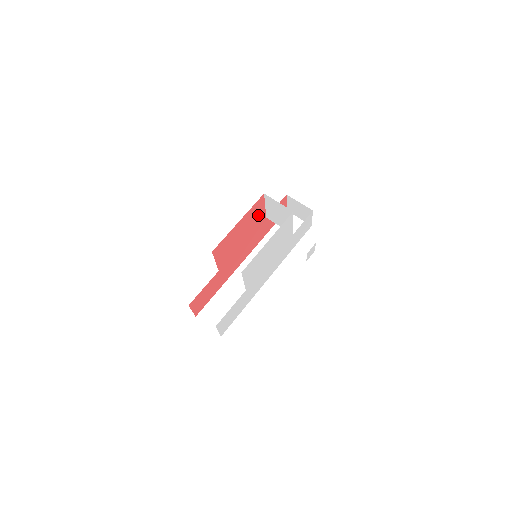
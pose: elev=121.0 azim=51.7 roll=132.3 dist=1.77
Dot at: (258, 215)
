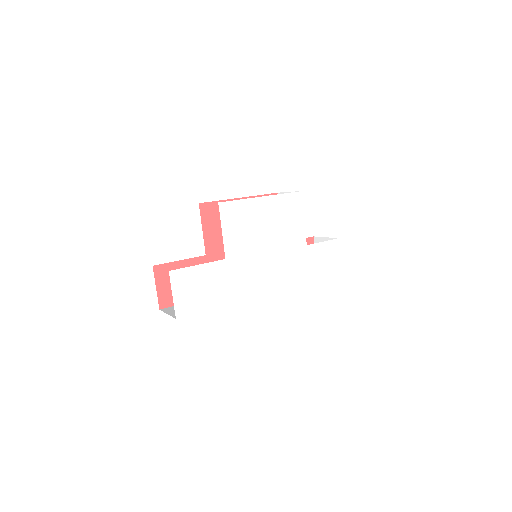
Dot at: occluded
